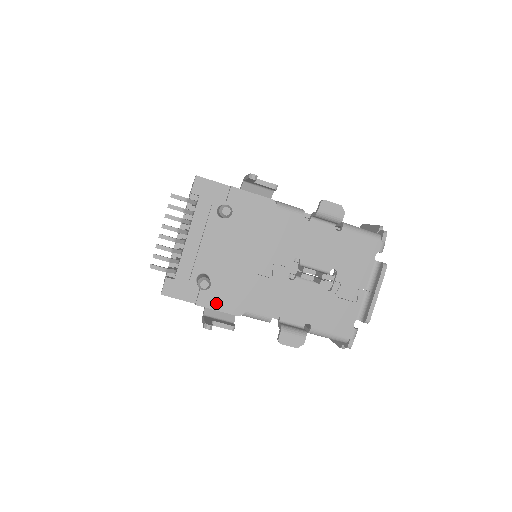
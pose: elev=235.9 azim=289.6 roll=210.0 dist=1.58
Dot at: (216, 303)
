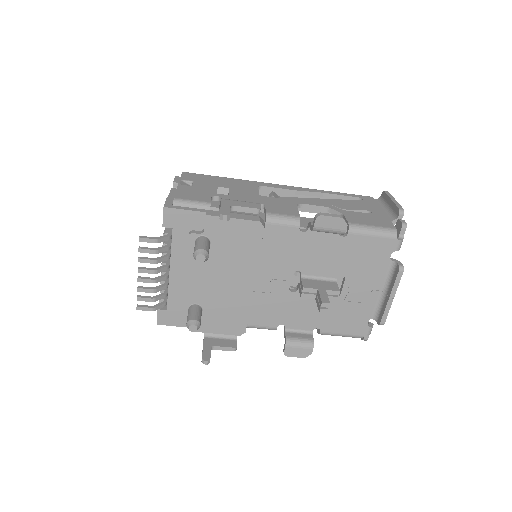
Dot at: (214, 327)
